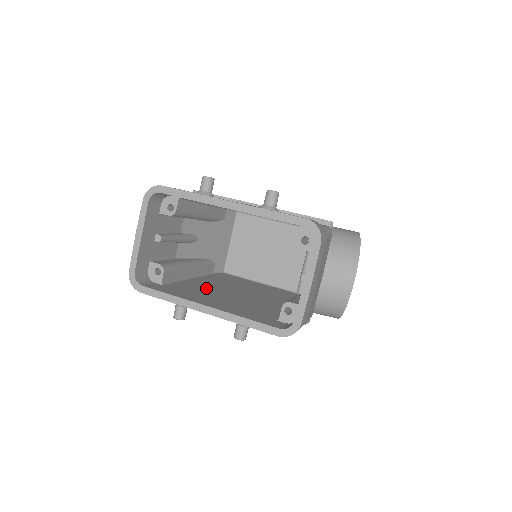
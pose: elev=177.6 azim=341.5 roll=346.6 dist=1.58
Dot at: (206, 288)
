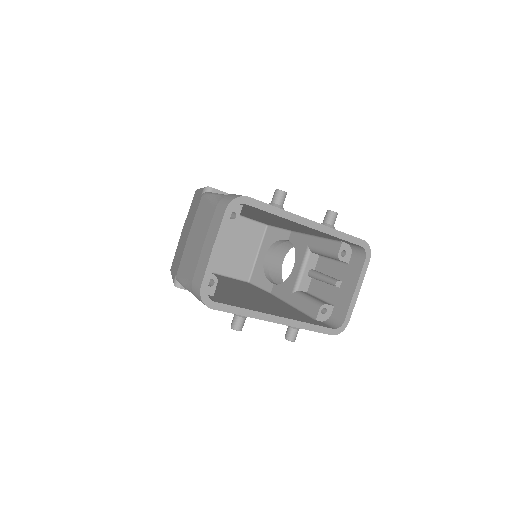
Dot at: (227, 292)
